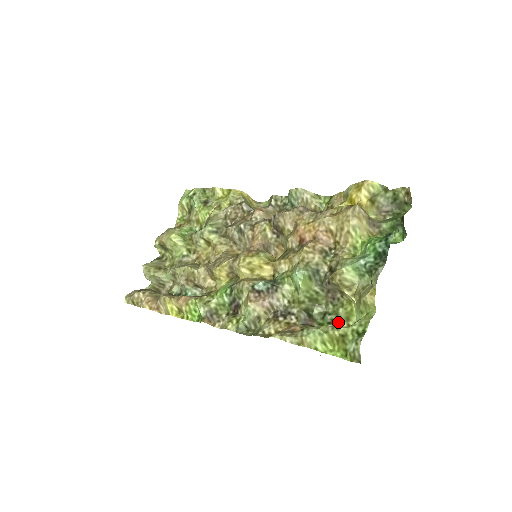
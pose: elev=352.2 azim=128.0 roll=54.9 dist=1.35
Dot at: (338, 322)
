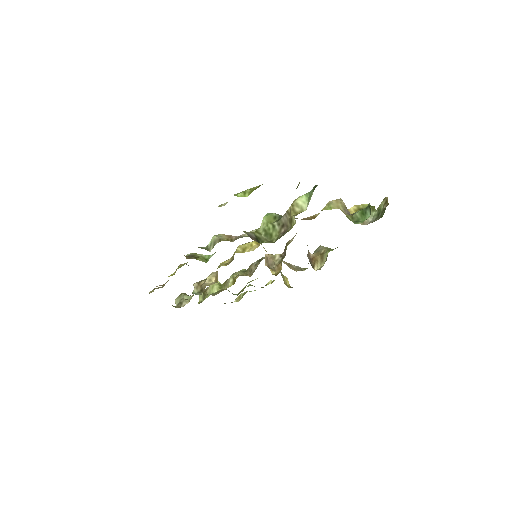
Dot at: occluded
